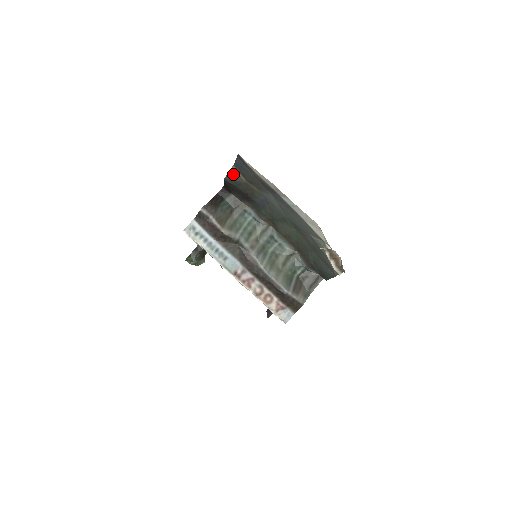
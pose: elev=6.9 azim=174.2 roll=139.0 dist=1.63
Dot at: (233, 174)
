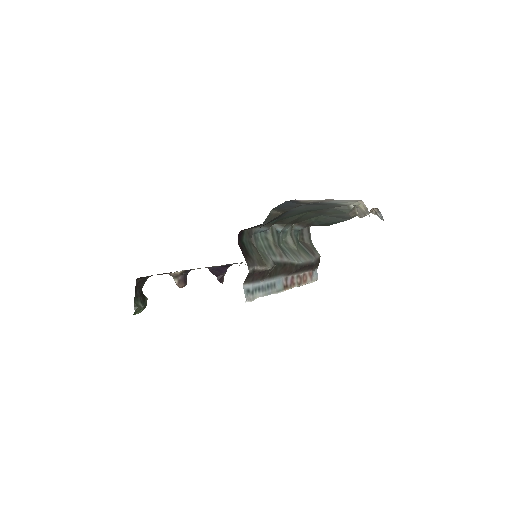
Dot at: (270, 217)
